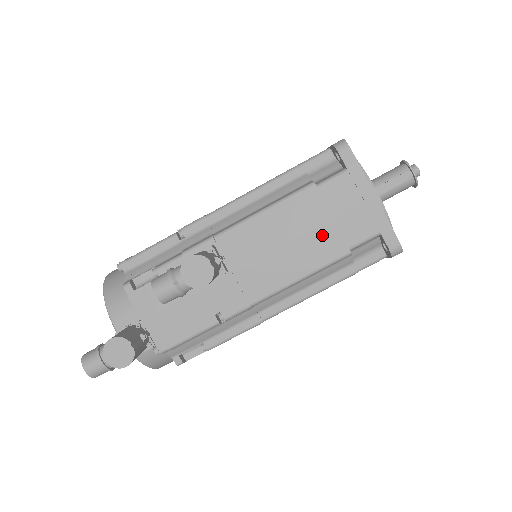
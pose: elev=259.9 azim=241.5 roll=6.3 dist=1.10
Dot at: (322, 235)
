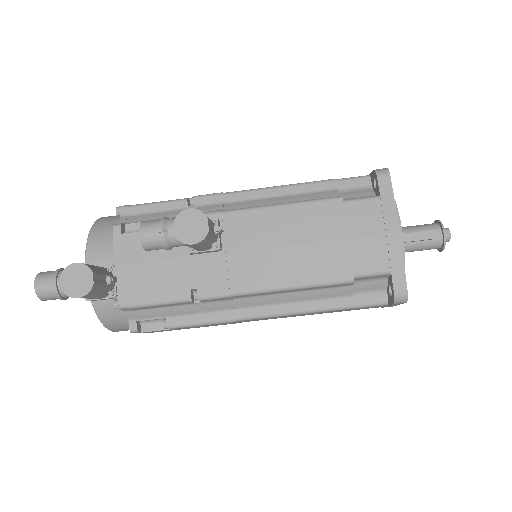
Dot at: (331, 251)
